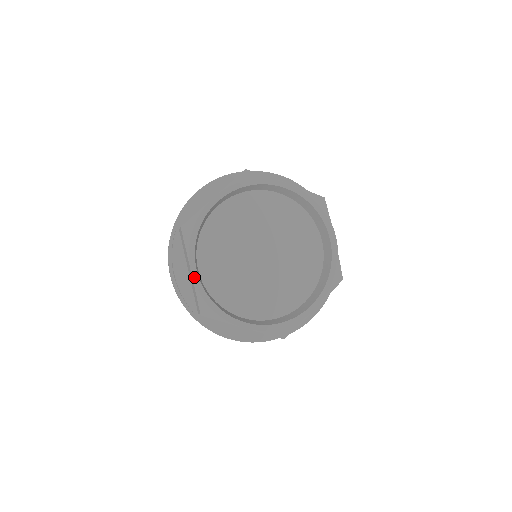
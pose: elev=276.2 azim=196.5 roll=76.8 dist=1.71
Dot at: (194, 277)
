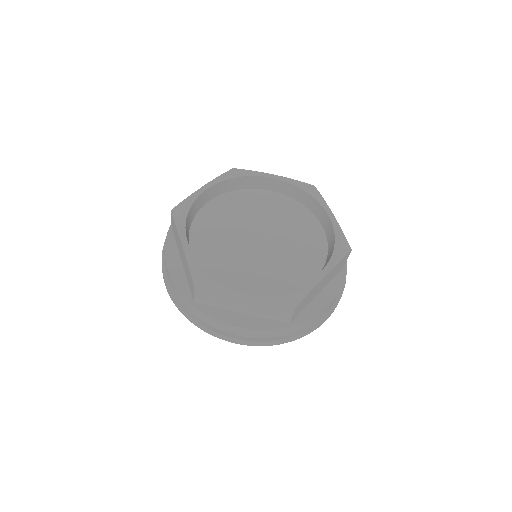
Dot at: (200, 190)
